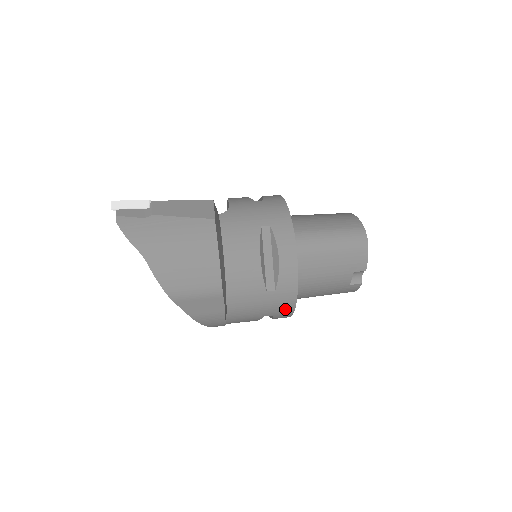
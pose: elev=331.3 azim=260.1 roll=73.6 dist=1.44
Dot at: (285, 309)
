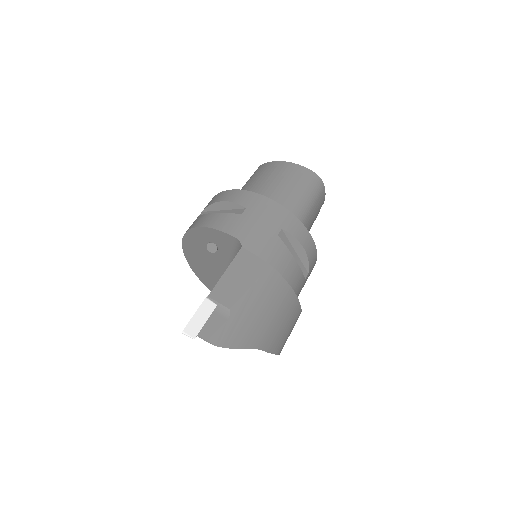
Dot at: occluded
